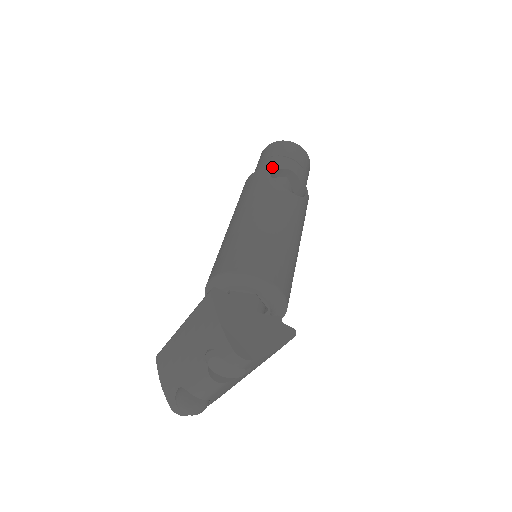
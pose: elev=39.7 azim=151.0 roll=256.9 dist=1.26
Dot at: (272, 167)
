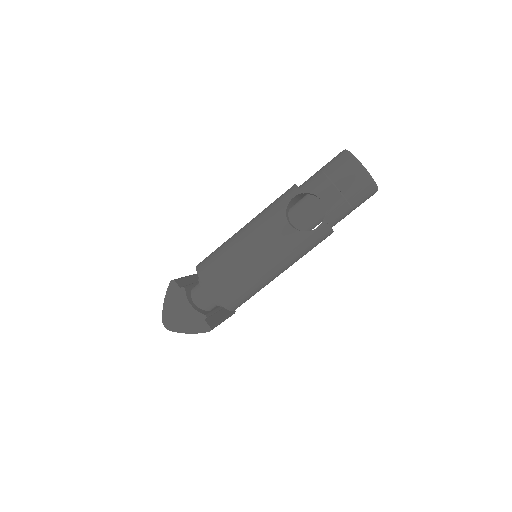
Dot at: (300, 191)
